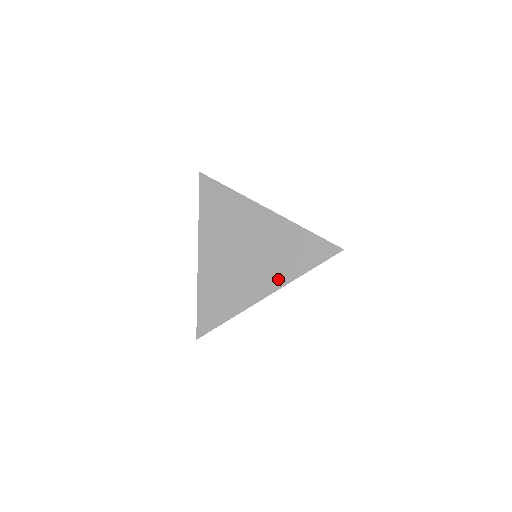
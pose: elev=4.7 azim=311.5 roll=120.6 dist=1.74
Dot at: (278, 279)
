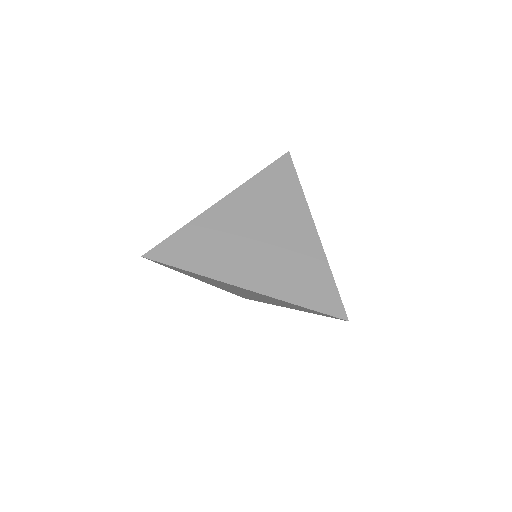
Dot at: occluded
